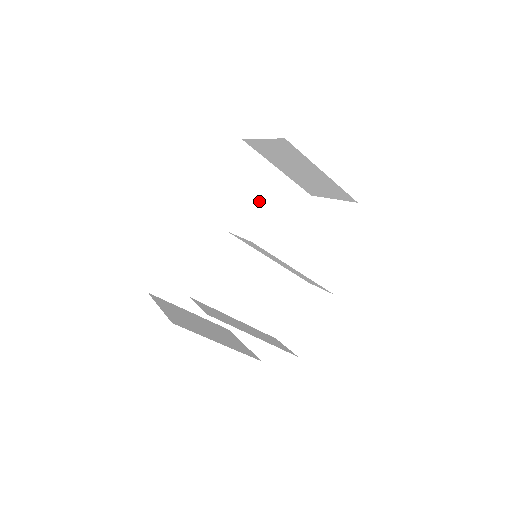
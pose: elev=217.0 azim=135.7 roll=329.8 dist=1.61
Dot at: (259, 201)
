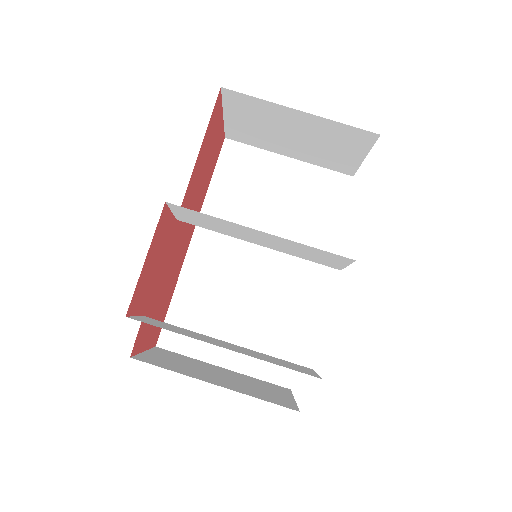
Dot at: (275, 202)
